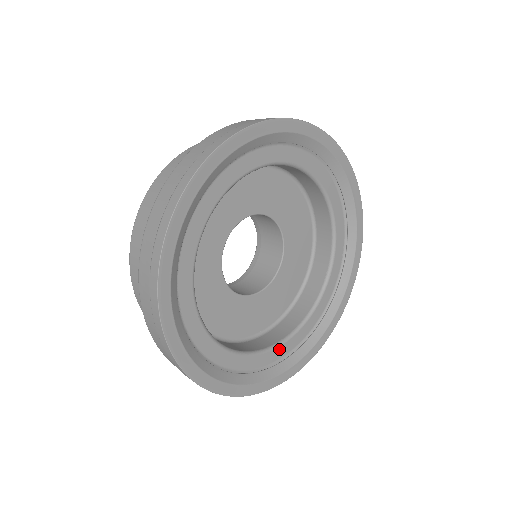
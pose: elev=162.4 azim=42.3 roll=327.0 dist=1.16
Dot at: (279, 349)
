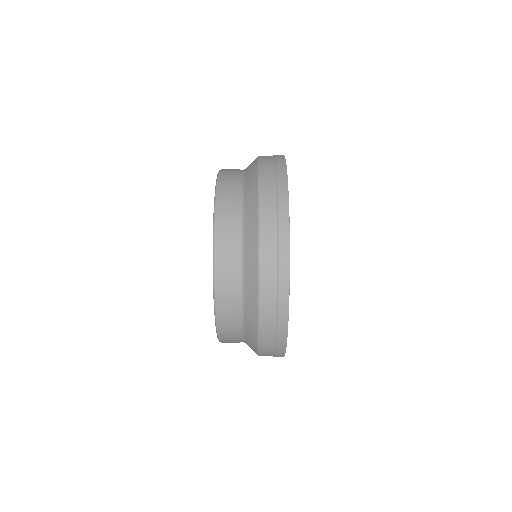
Dot at: occluded
